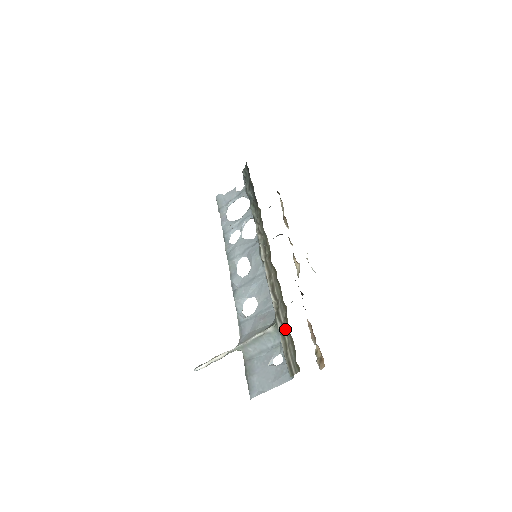
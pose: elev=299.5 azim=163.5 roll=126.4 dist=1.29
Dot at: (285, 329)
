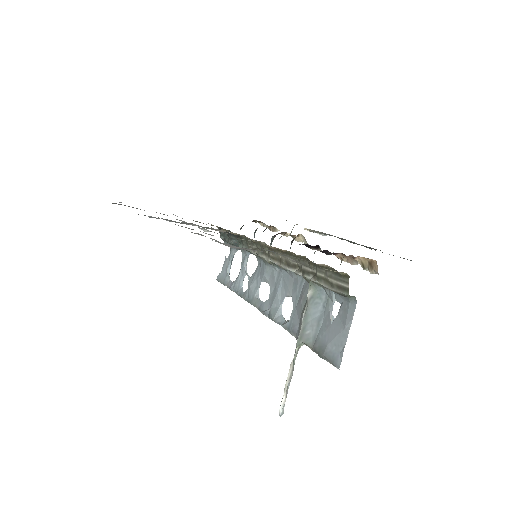
Dot at: (316, 271)
